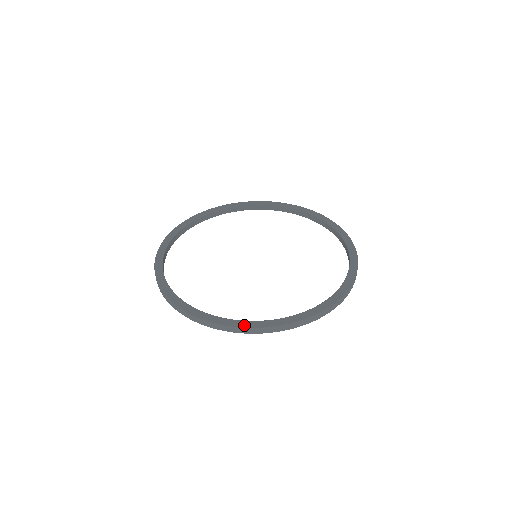
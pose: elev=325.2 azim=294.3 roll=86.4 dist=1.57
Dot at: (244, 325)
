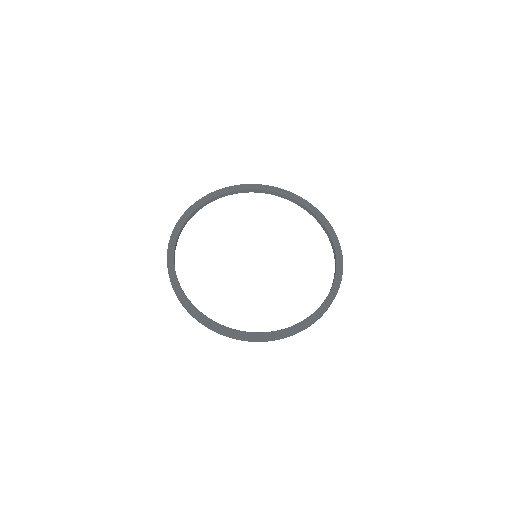
Dot at: (181, 297)
